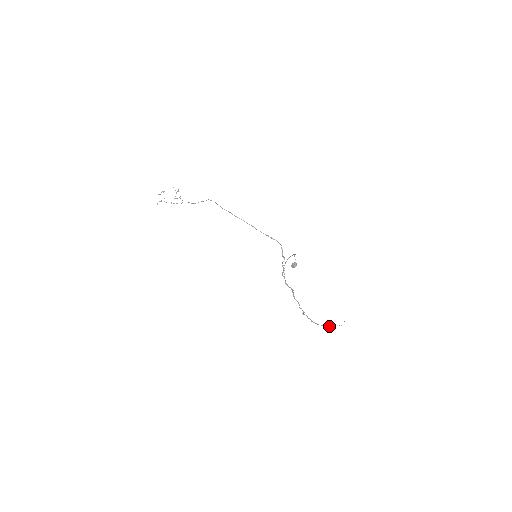
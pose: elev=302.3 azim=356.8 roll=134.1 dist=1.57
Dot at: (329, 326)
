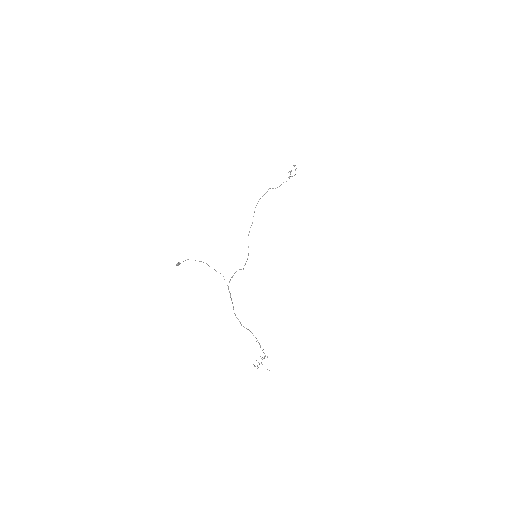
Dot at: occluded
